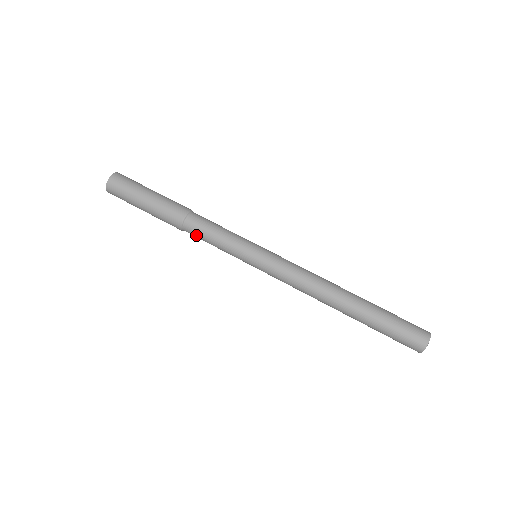
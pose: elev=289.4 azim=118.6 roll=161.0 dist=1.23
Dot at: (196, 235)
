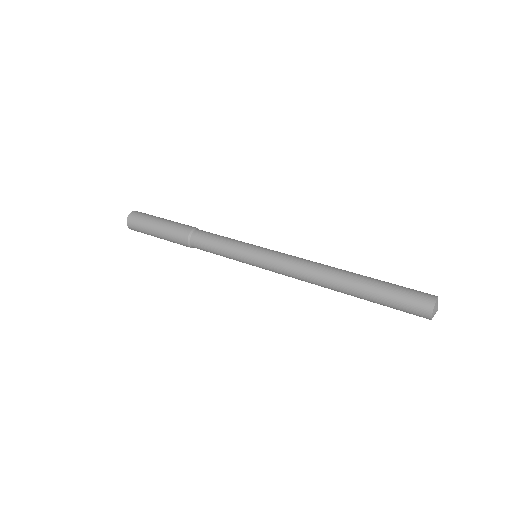
Dot at: (204, 235)
